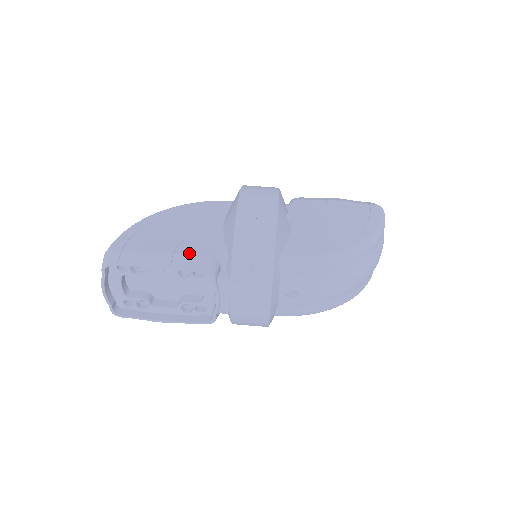
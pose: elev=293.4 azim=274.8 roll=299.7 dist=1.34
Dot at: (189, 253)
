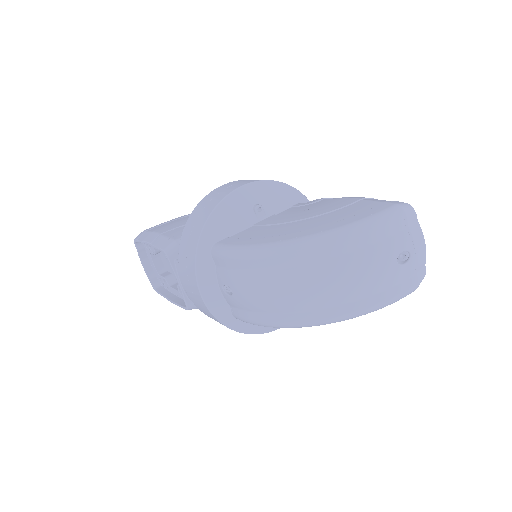
Dot at: (169, 235)
